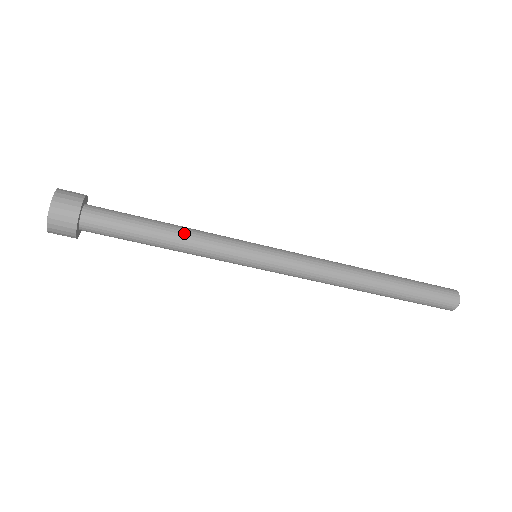
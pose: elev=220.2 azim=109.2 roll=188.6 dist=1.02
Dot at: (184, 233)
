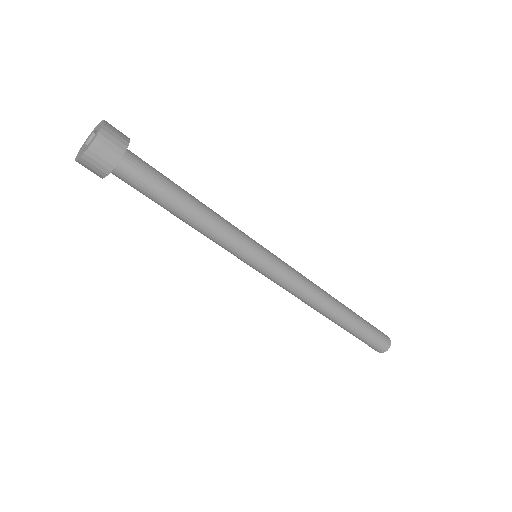
Dot at: (206, 216)
